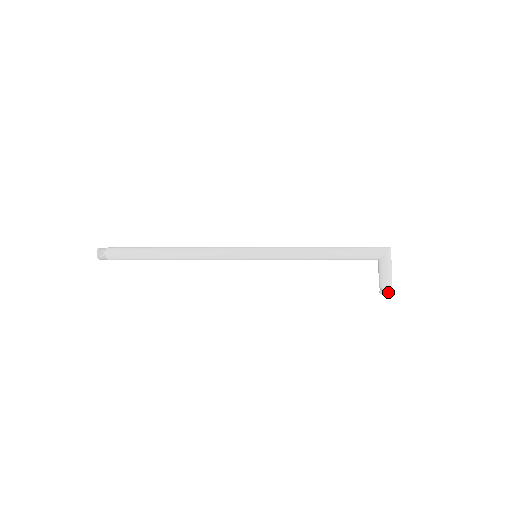
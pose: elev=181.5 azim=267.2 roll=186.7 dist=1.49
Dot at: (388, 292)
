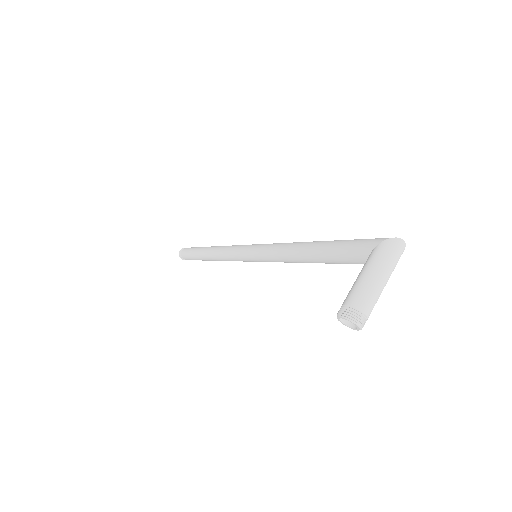
Dot at: (342, 315)
